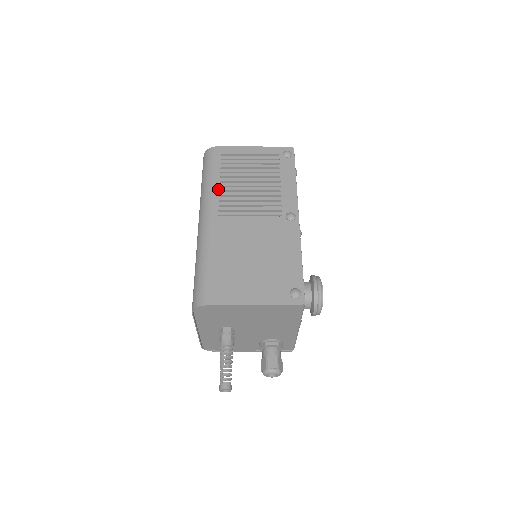
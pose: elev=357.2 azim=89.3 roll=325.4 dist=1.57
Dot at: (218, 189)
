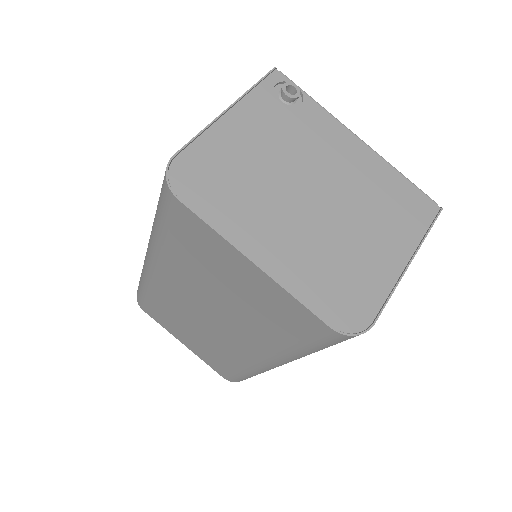
Dot at: occluded
